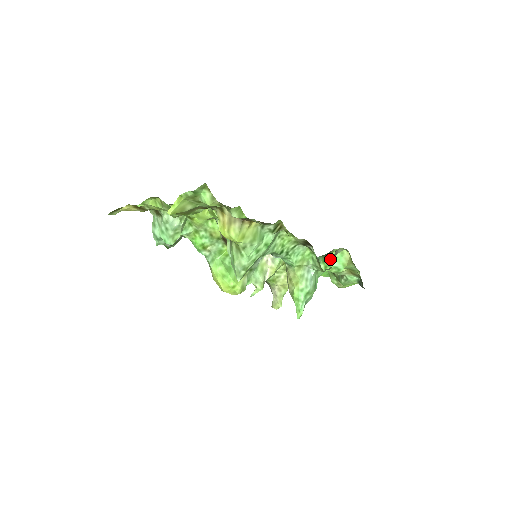
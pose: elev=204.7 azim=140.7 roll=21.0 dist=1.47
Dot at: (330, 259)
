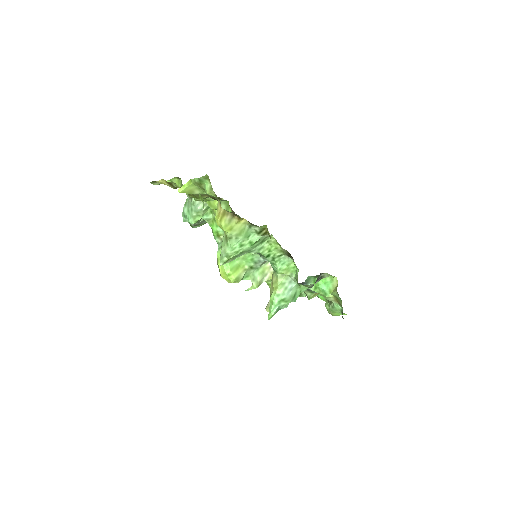
Dot at: (321, 282)
